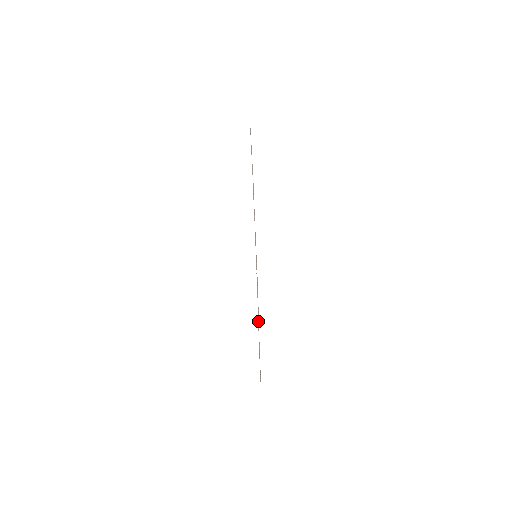
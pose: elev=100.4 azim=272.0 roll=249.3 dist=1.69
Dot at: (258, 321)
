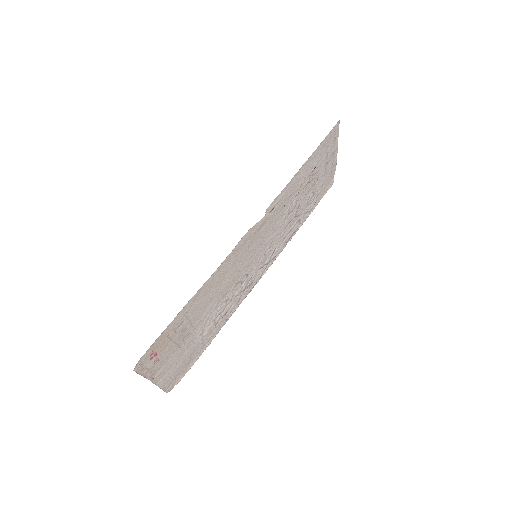
Dot at: (202, 300)
